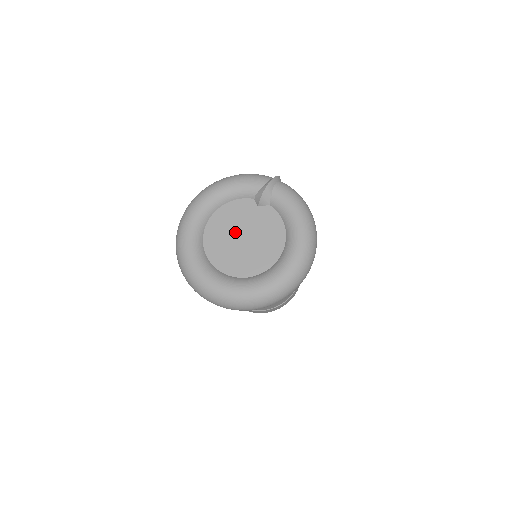
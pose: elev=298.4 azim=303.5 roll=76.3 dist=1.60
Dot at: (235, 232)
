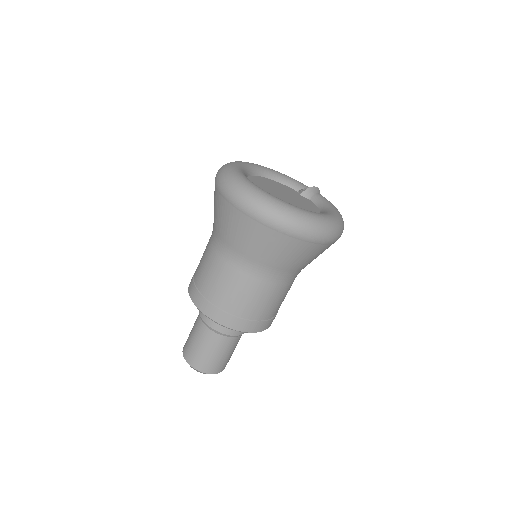
Dot at: (277, 189)
